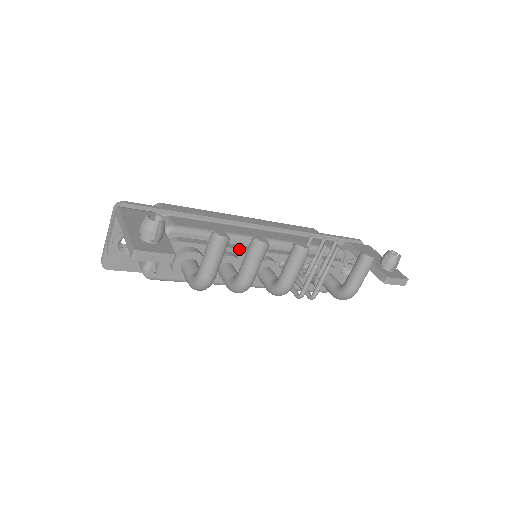
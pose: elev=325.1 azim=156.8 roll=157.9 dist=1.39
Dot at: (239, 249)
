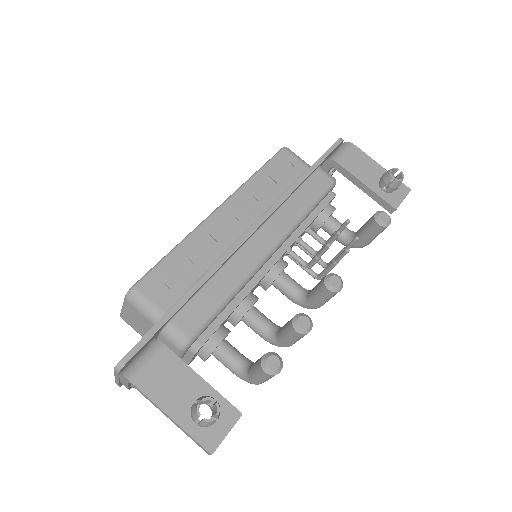
Dot at: (252, 289)
